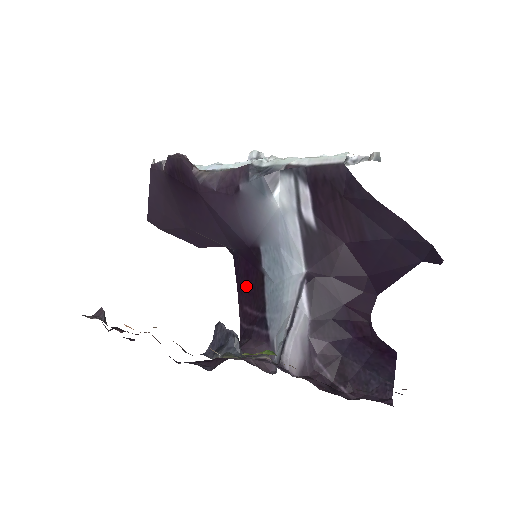
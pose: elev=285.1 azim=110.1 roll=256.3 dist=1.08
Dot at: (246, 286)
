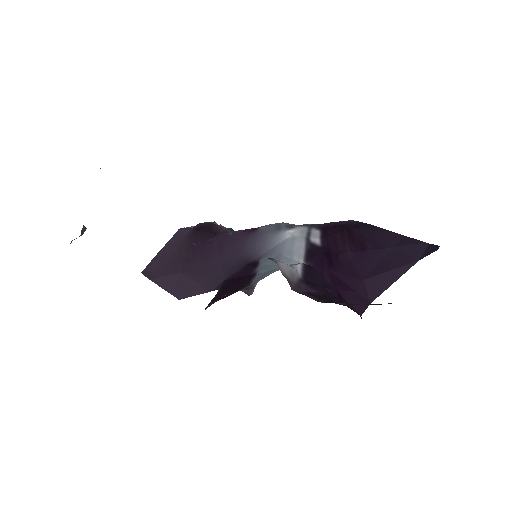
Dot at: (230, 287)
